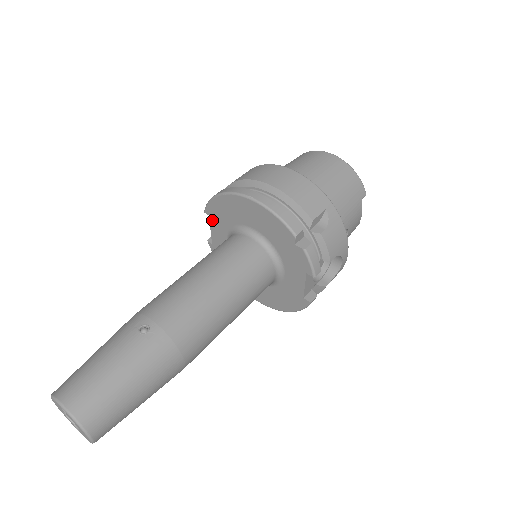
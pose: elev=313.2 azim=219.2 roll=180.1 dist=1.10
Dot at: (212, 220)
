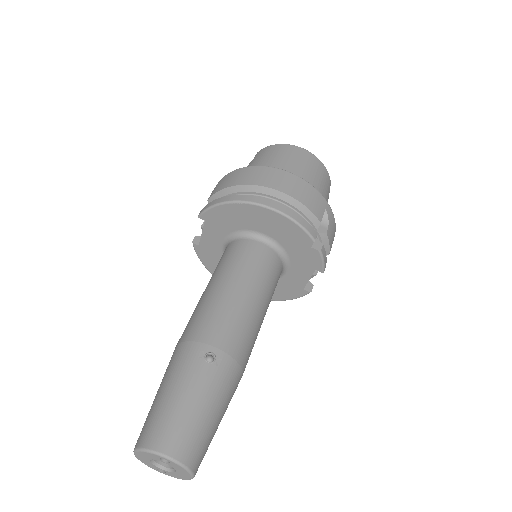
Dot at: (208, 225)
